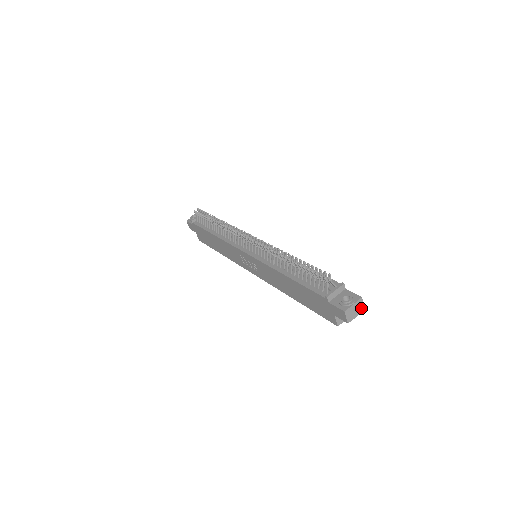
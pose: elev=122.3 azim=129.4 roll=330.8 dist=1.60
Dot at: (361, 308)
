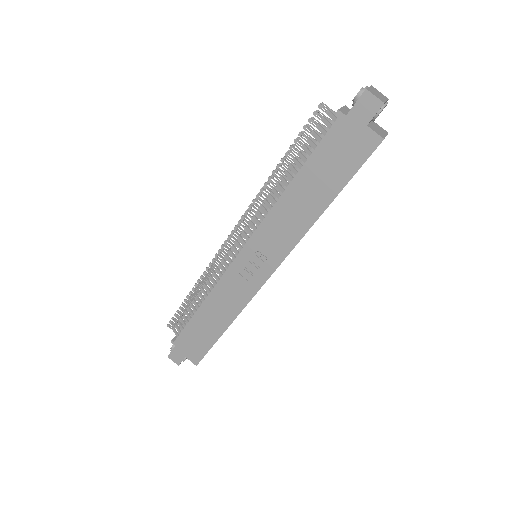
Dot at: (383, 96)
